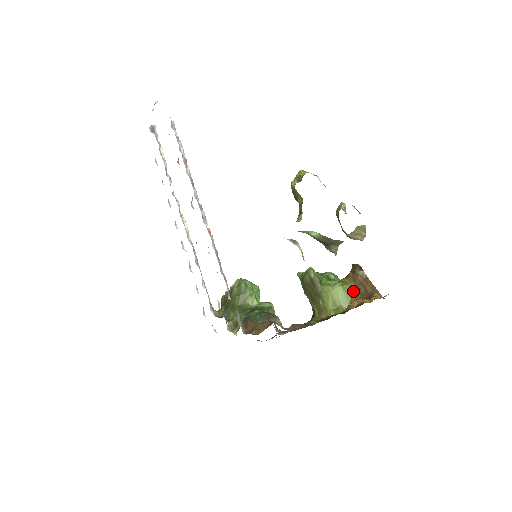
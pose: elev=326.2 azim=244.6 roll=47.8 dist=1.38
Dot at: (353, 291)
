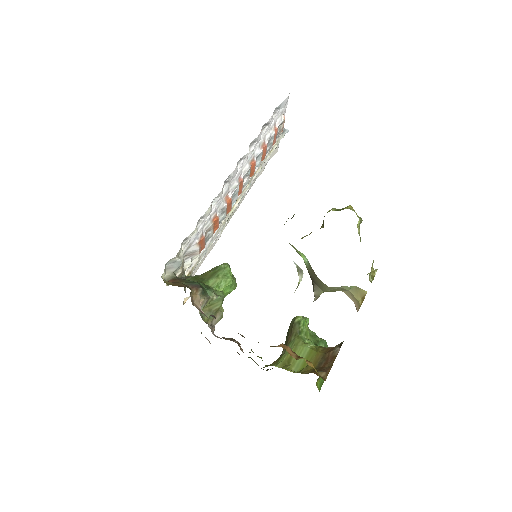
Dot at: (315, 361)
